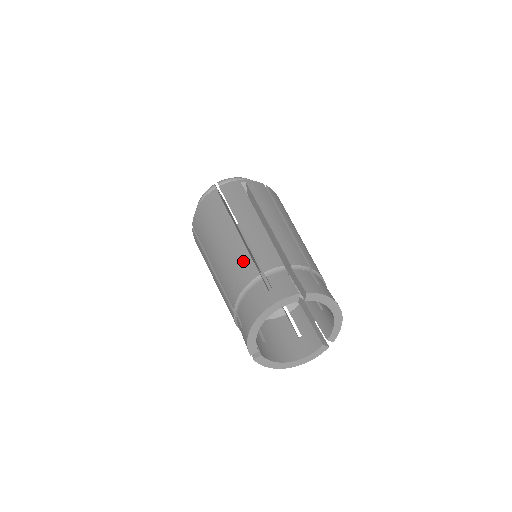
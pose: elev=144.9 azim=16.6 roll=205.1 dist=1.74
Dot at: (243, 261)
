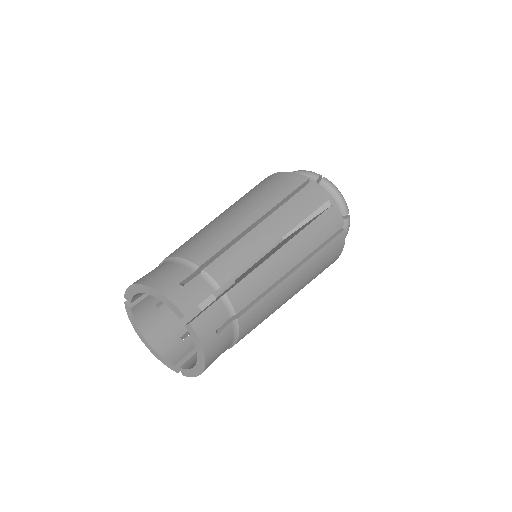
Dot at: (215, 243)
